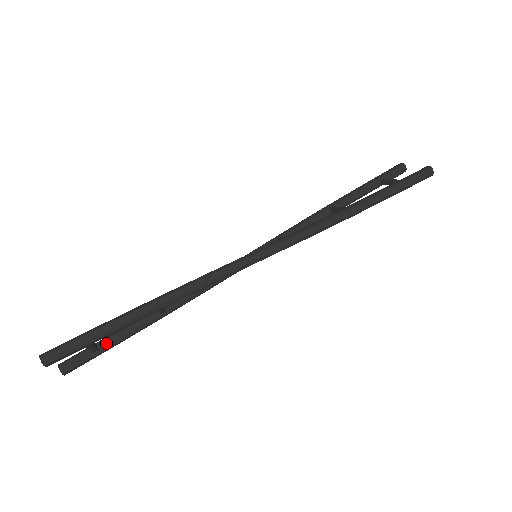
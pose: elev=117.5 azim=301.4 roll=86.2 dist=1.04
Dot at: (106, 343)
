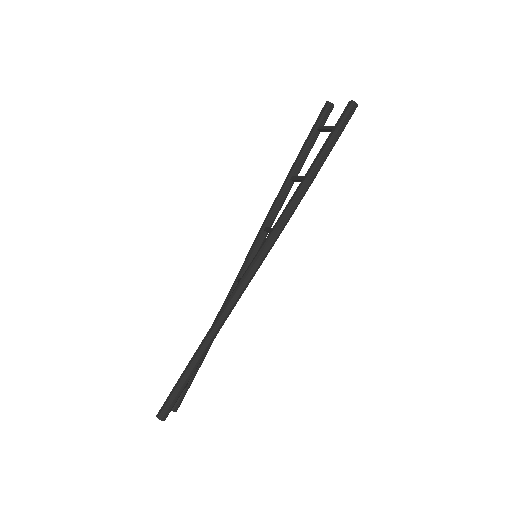
Dot at: occluded
